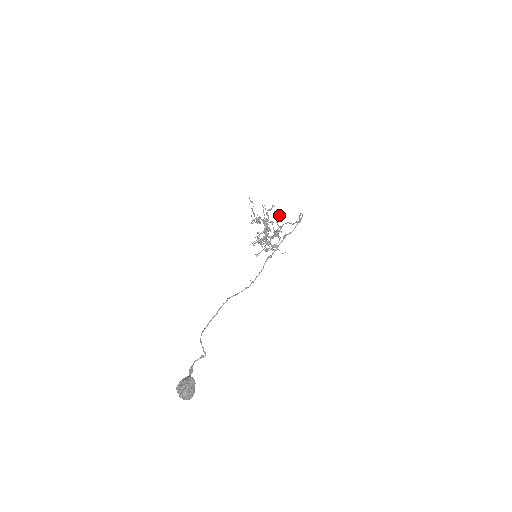
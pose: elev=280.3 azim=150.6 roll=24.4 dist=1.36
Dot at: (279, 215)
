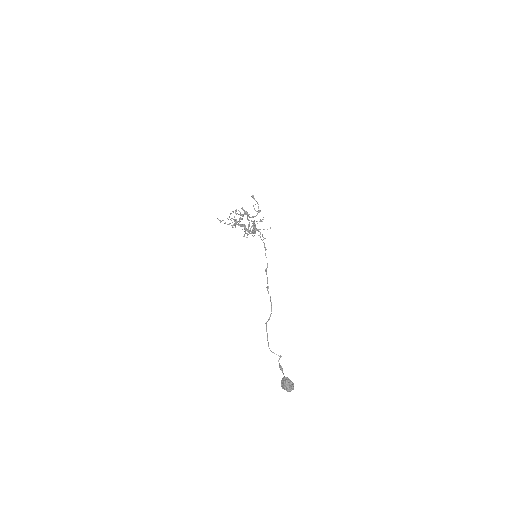
Dot at: occluded
